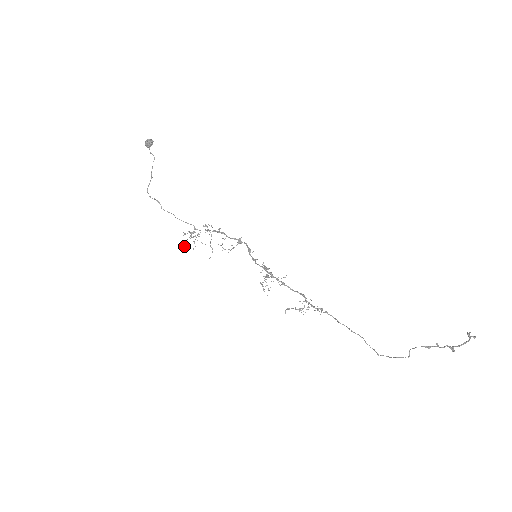
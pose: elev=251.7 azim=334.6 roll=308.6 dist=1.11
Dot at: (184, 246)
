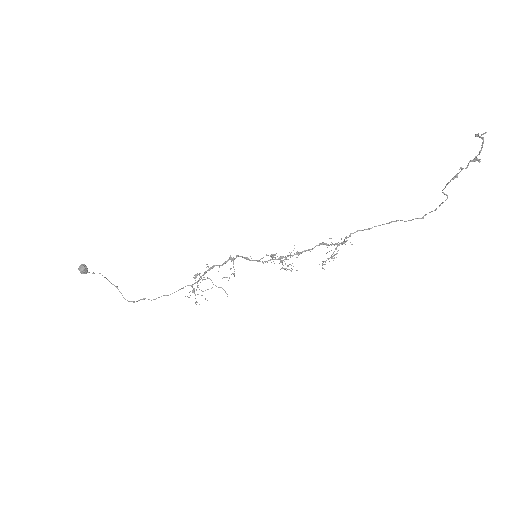
Dot at: occluded
